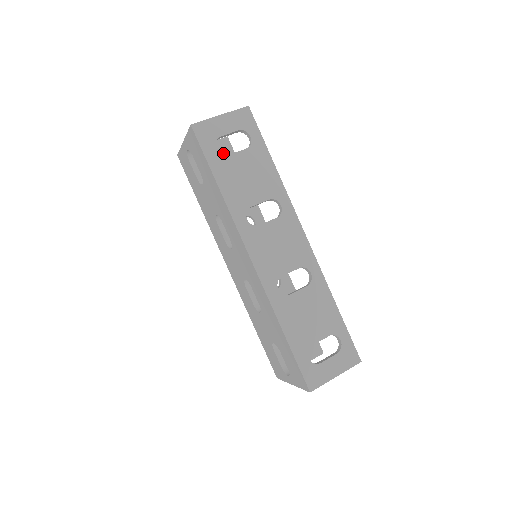
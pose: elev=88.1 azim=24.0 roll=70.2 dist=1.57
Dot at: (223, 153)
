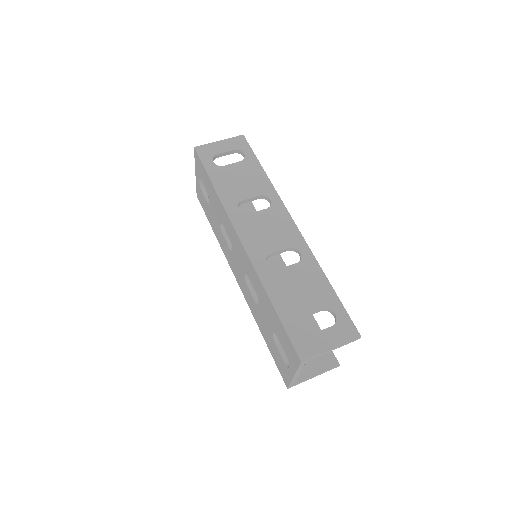
Dot at: occluded
